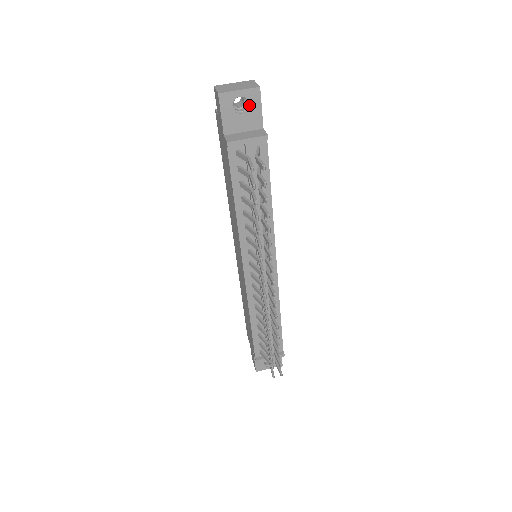
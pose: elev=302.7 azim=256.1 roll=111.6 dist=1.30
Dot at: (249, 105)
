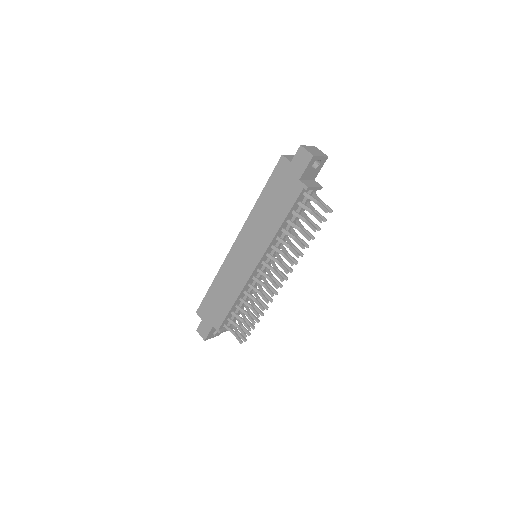
Dot at: (319, 165)
